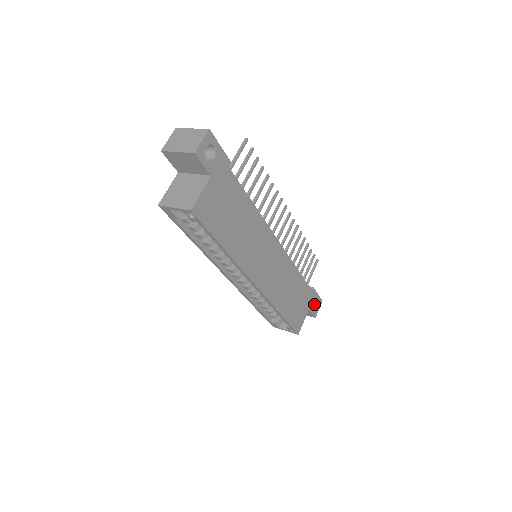
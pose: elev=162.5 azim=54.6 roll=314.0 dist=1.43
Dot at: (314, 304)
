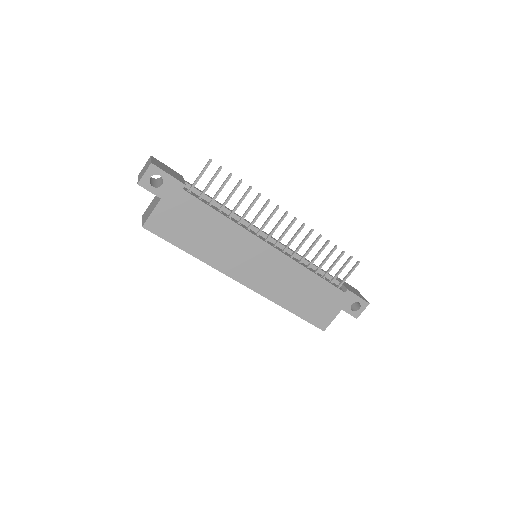
Dot at: (358, 305)
